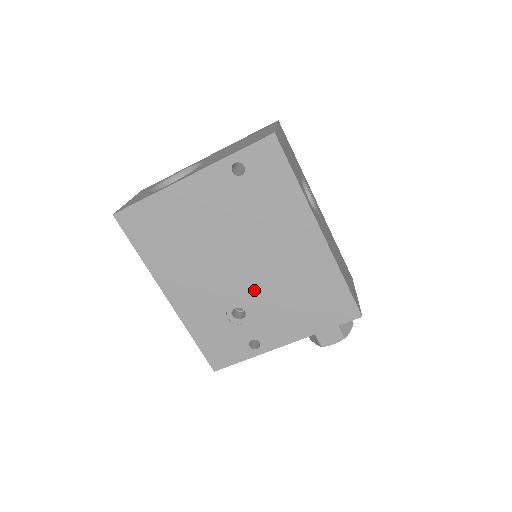
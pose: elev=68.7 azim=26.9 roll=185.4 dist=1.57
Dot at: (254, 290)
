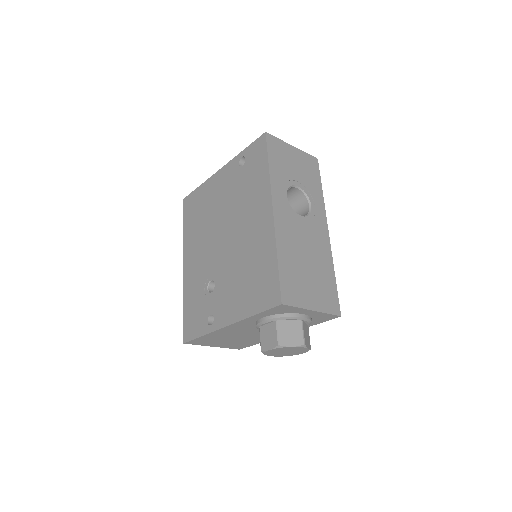
Dot at: (224, 264)
